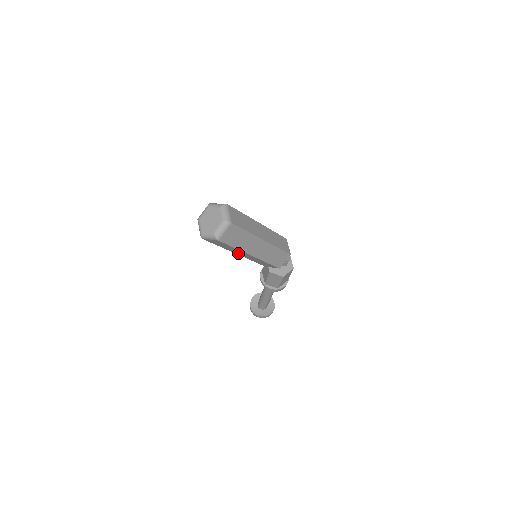
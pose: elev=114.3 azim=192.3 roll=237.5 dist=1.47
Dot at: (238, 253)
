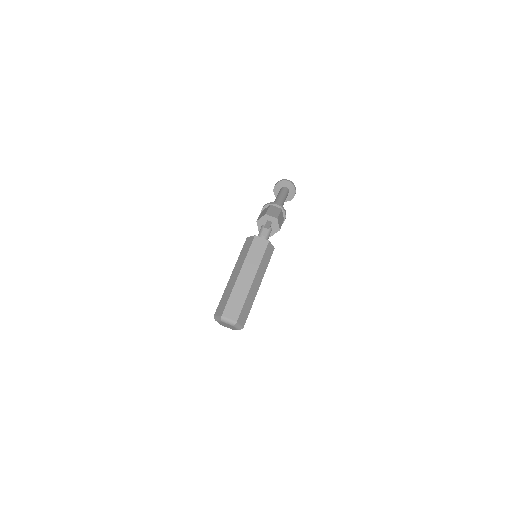
Dot at: occluded
